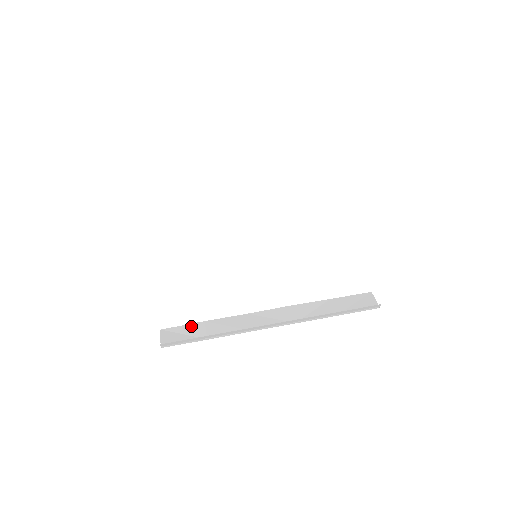
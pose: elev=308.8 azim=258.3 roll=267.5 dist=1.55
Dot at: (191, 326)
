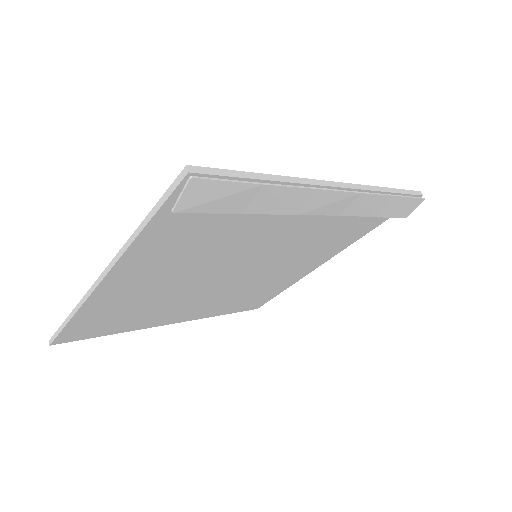
Dot at: (224, 207)
